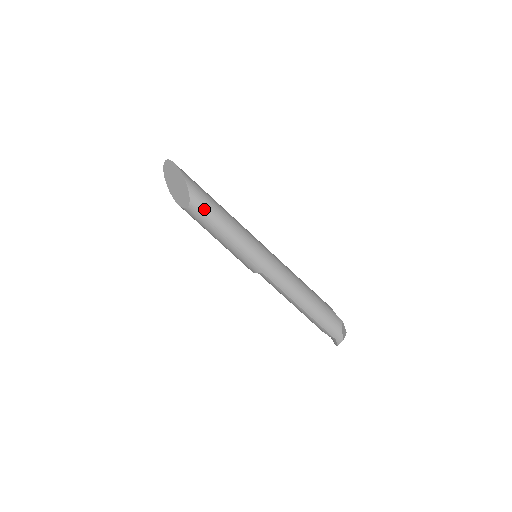
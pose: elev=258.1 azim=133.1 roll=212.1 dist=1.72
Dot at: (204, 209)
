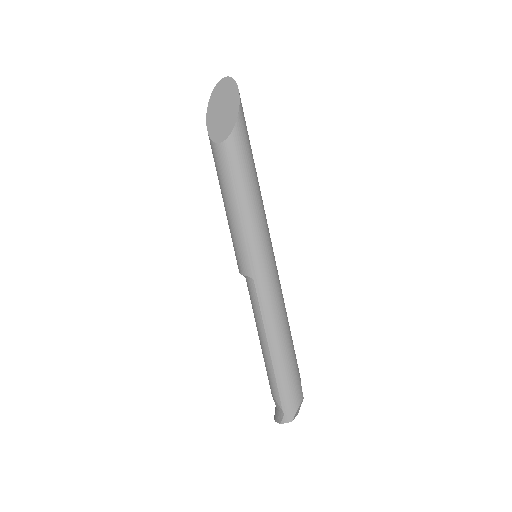
Dot at: (238, 158)
